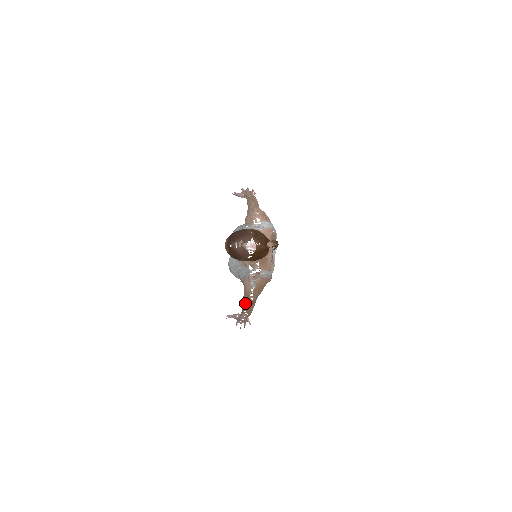
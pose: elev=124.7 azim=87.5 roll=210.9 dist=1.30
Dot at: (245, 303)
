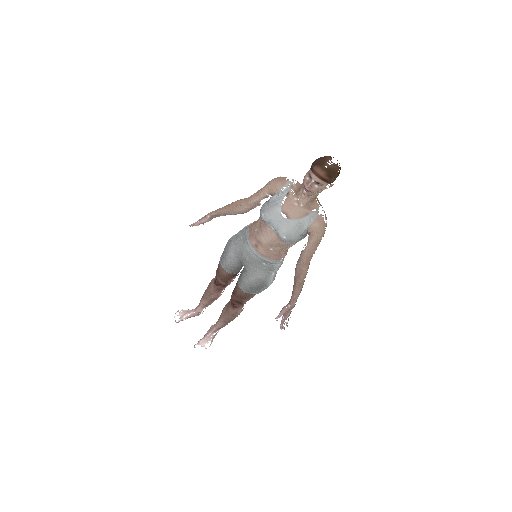
Dot at: (307, 266)
